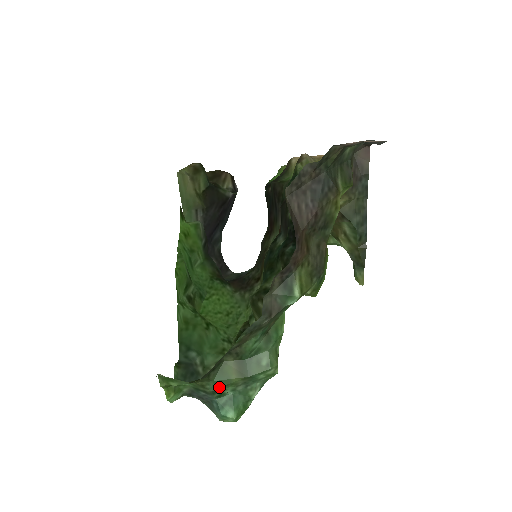
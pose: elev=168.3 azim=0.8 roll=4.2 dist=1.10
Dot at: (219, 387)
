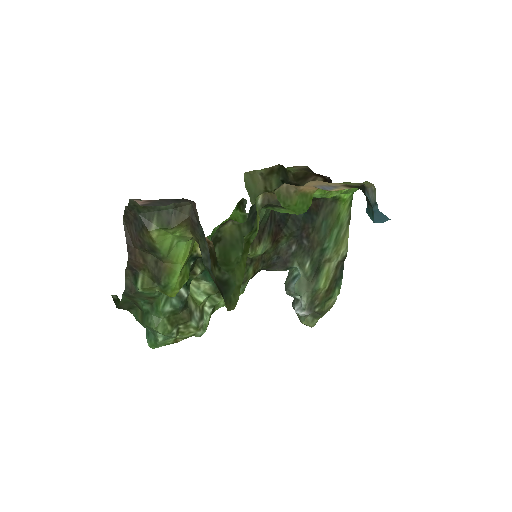
Dot at: (138, 321)
